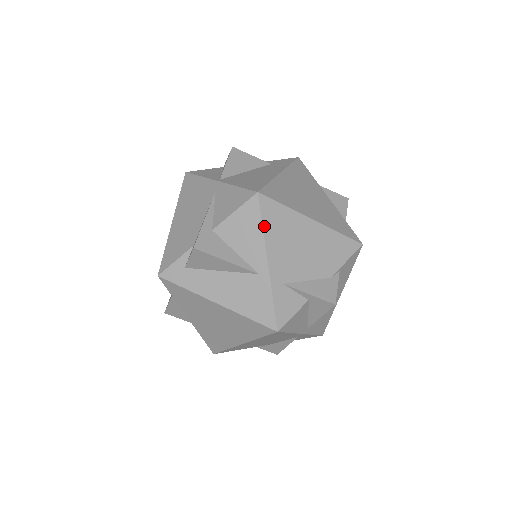
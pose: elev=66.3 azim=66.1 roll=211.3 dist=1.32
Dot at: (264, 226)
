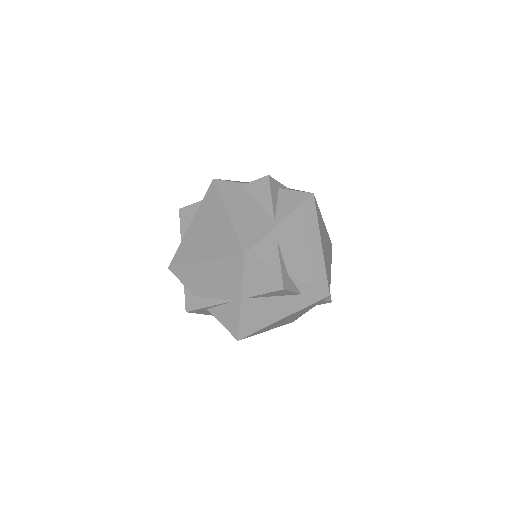
Dot at: occluded
